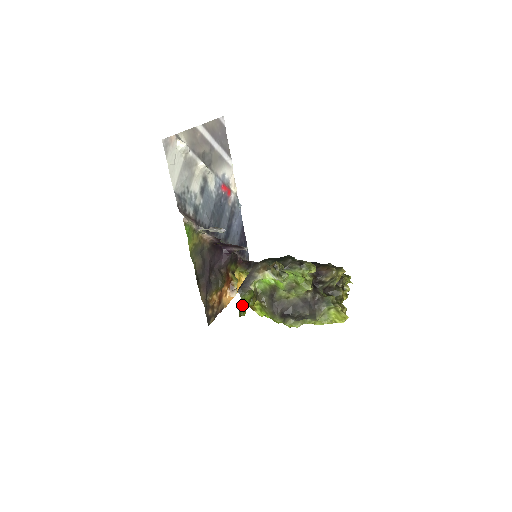
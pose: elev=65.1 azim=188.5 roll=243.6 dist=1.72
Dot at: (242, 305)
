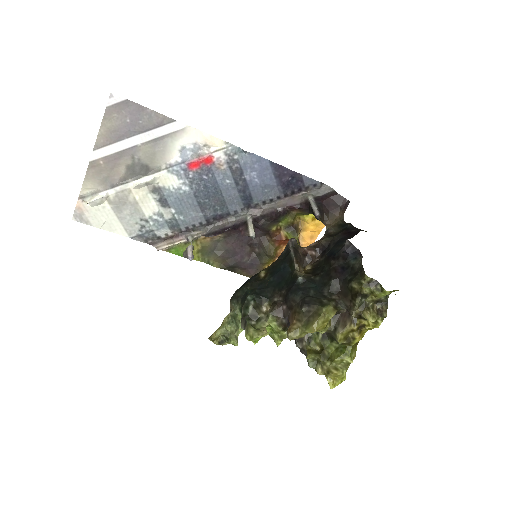
Dot at: occluded
